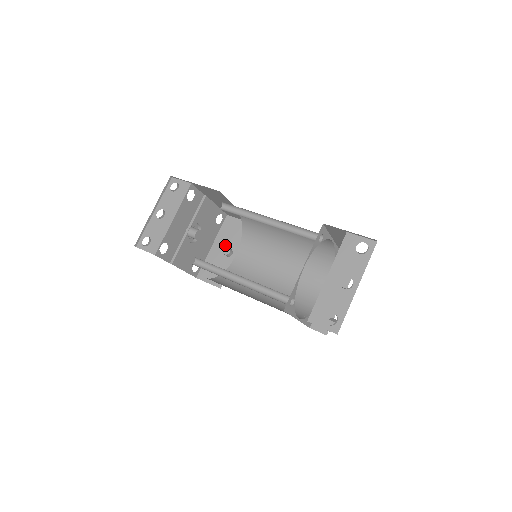
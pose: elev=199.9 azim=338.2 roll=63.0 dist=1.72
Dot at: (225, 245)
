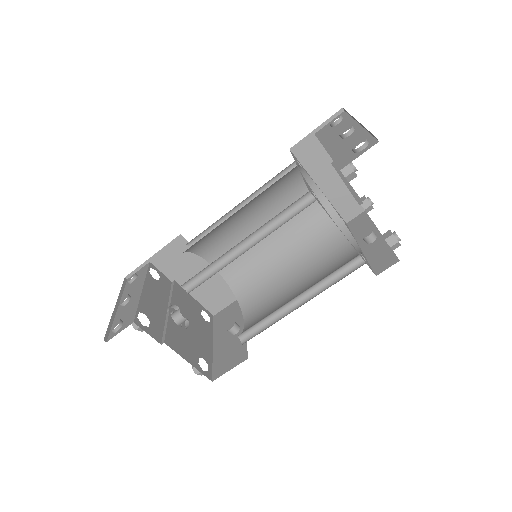
Dot at: (227, 331)
